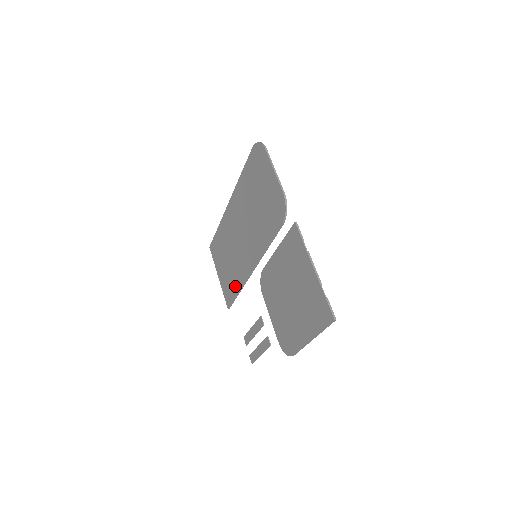
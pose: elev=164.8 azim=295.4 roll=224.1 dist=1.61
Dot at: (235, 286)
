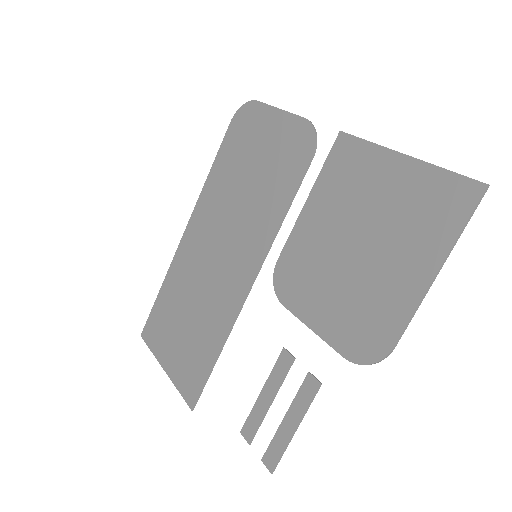
Dot at: (209, 348)
